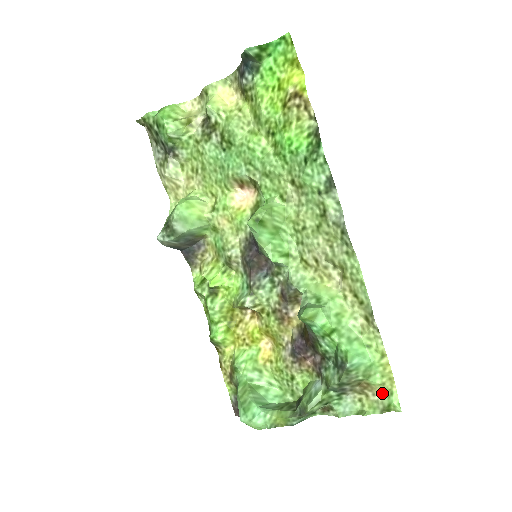
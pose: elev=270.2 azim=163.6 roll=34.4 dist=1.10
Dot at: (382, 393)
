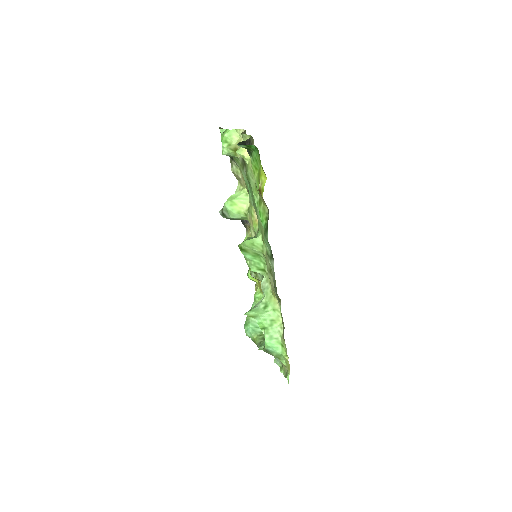
Dot at: occluded
